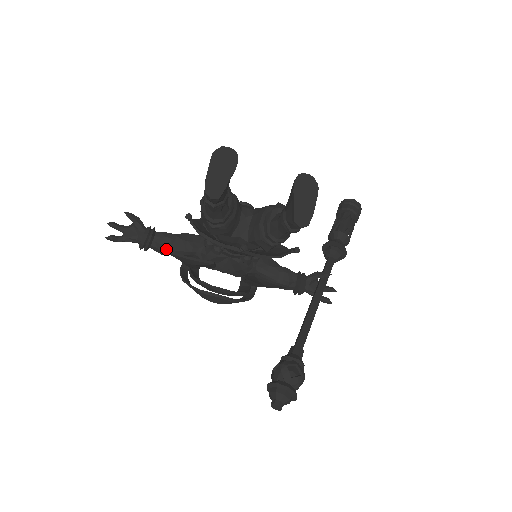
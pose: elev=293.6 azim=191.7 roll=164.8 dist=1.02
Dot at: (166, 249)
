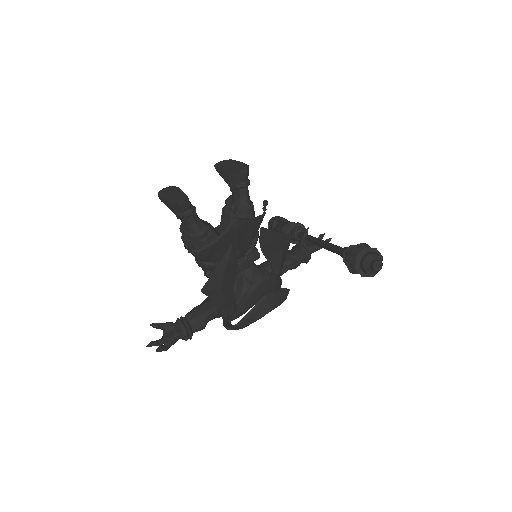
Dot at: (202, 316)
